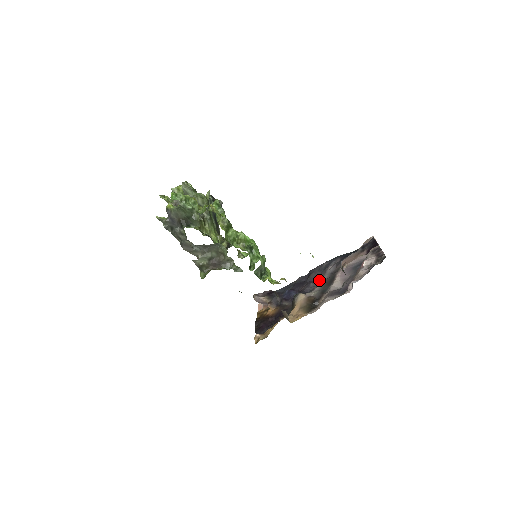
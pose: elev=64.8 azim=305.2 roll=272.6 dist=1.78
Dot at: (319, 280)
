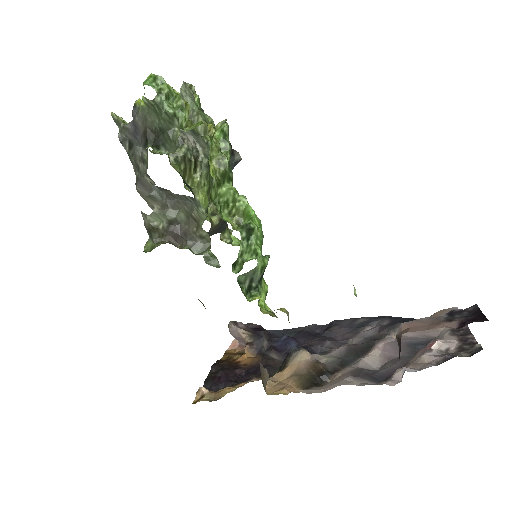
Dot at: (343, 341)
